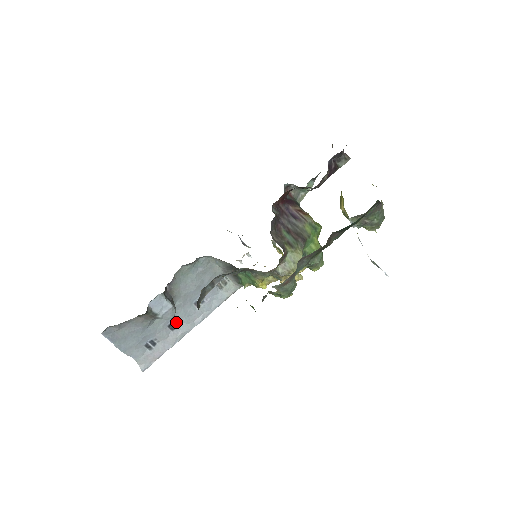
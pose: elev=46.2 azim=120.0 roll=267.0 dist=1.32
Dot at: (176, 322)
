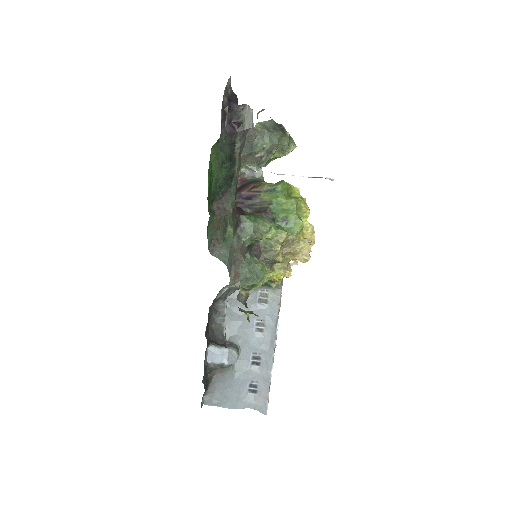
Dot at: (256, 356)
